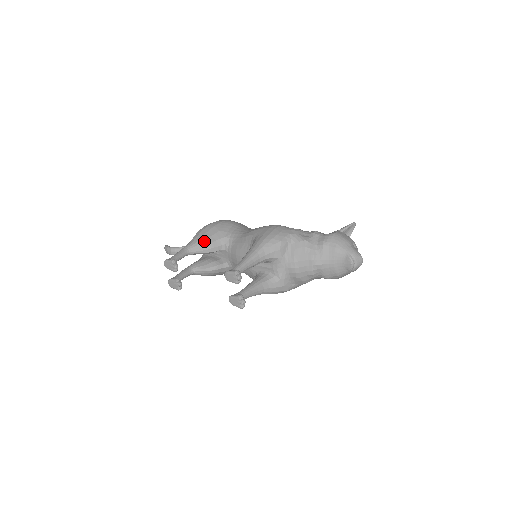
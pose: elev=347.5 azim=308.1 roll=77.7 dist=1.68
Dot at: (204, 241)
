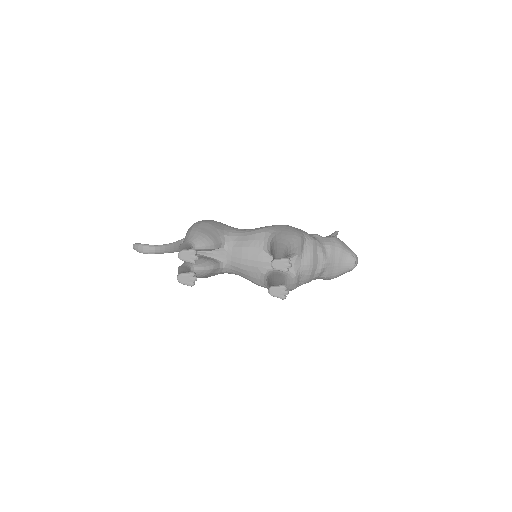
Dot at: (207, 236)
